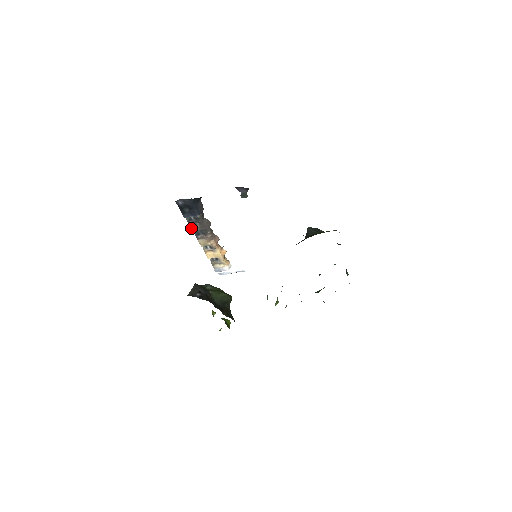
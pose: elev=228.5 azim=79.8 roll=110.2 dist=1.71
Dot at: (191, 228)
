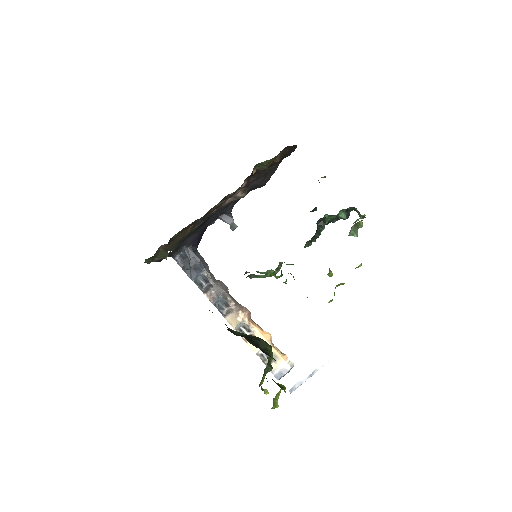
Dot at: occluded
